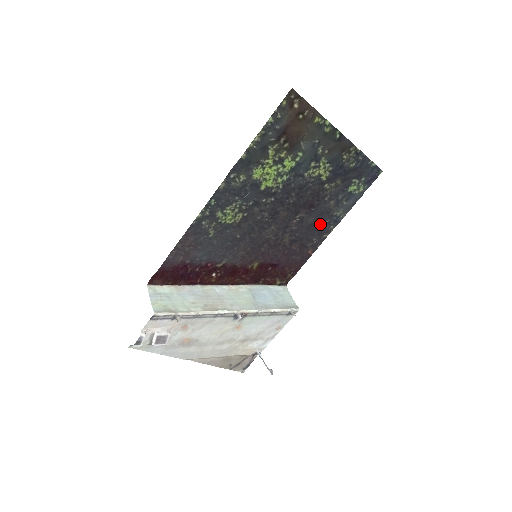
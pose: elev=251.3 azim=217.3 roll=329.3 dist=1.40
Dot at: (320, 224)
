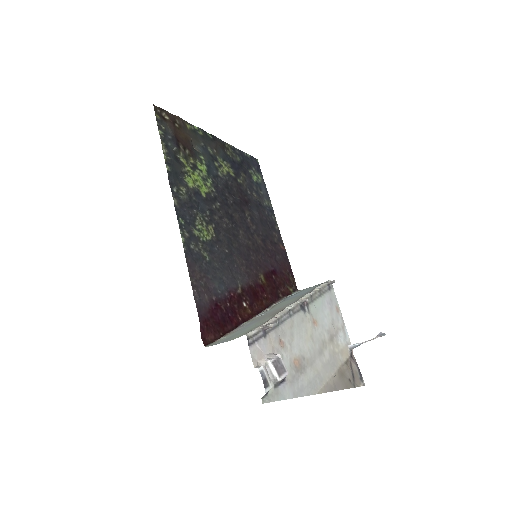
Dot at: (265, 217)
